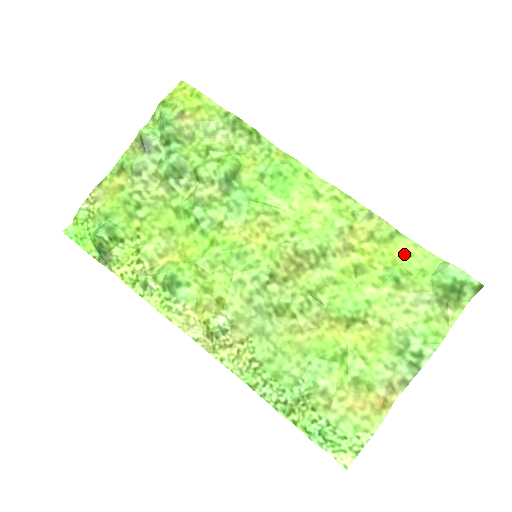
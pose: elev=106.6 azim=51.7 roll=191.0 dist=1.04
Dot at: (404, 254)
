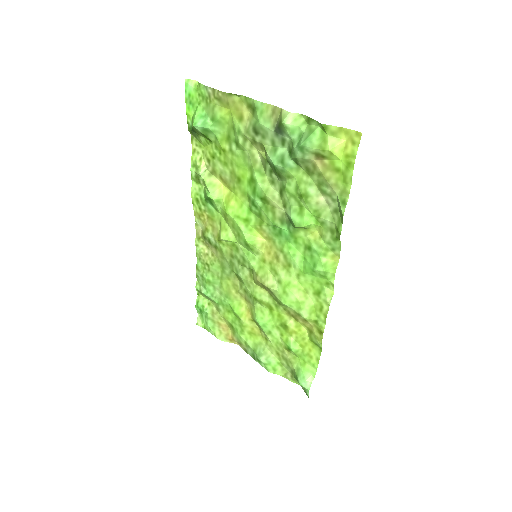
Dot at: (309, 352)
